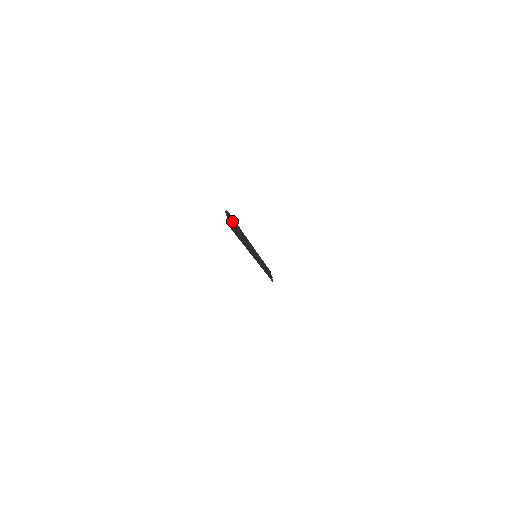
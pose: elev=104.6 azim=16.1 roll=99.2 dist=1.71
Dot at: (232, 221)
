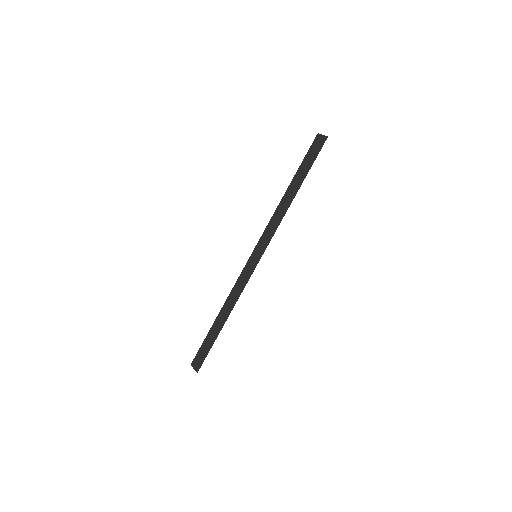
Dot at: (316, 146)
